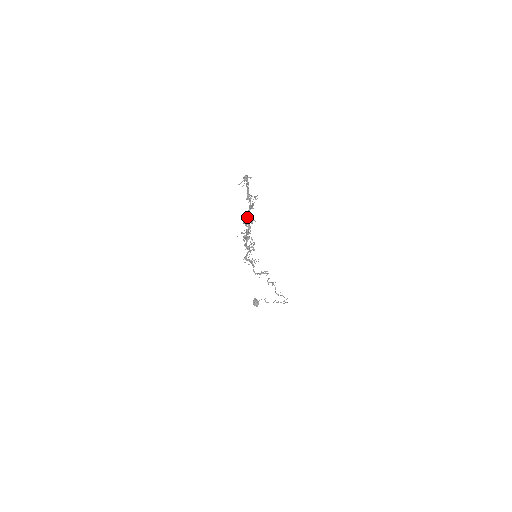
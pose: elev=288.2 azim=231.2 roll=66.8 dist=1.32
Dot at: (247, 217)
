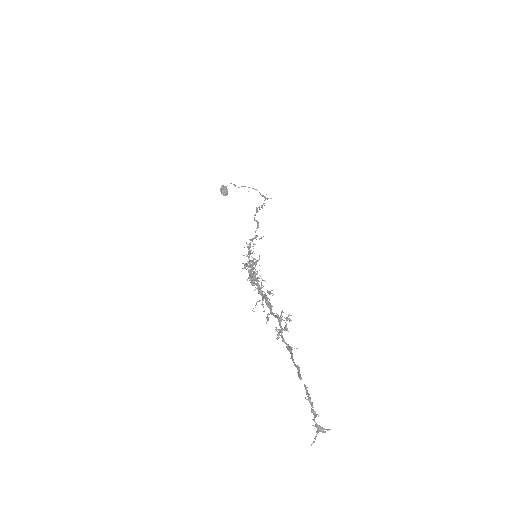
Dot at: (279, 334)
